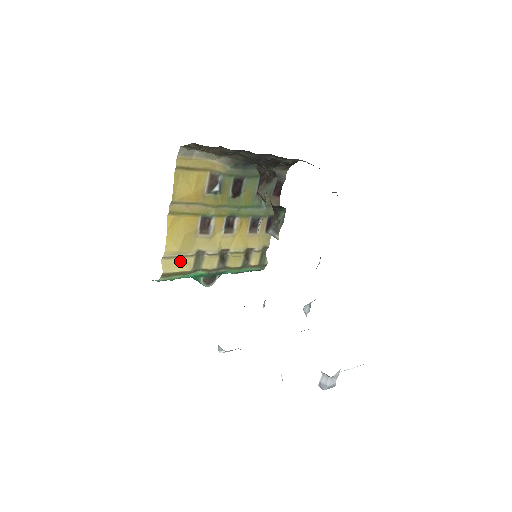
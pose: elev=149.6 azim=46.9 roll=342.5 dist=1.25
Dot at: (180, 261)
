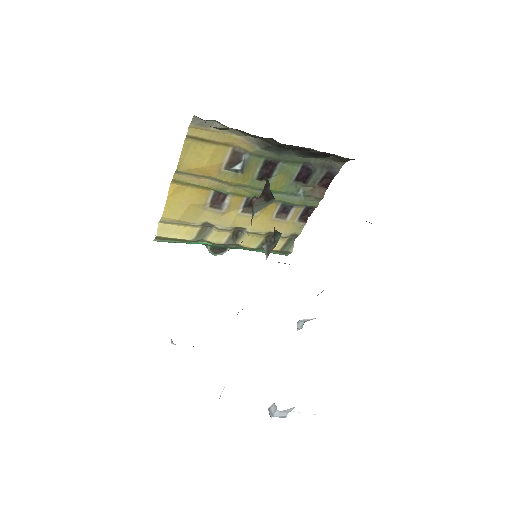
Dot at: (181, 228)
